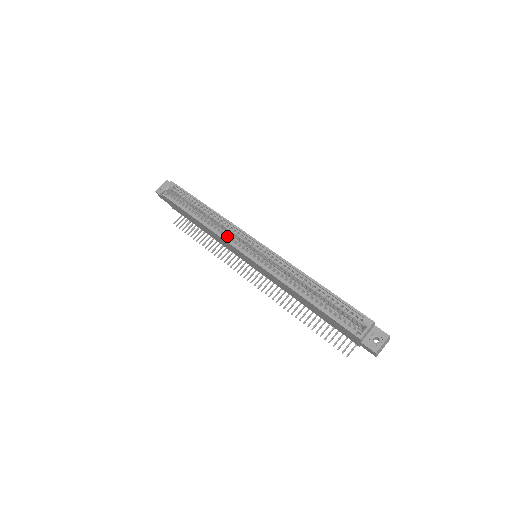
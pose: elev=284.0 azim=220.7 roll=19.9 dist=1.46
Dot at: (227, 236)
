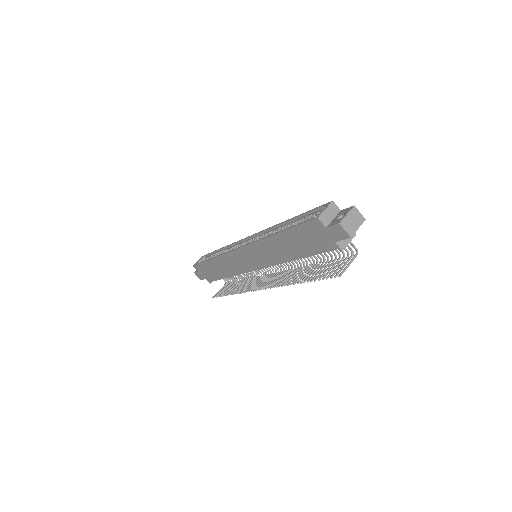
Dot at: occluded
